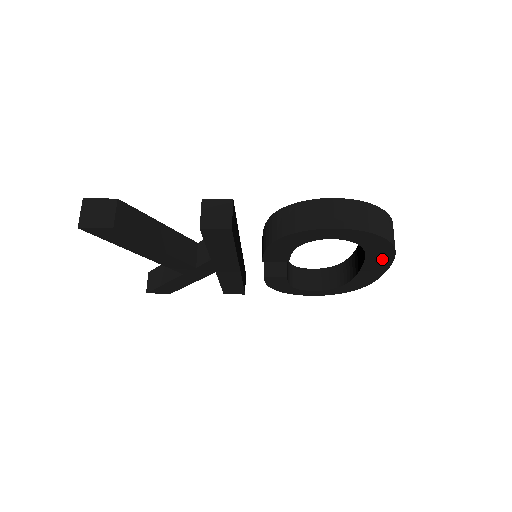
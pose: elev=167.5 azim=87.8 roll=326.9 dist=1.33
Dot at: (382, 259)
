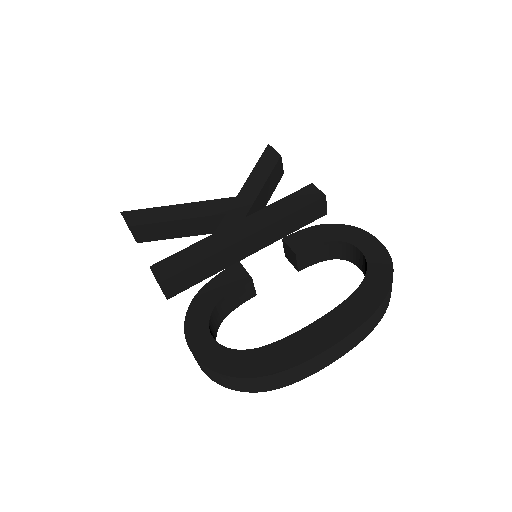
Dot at: occluded
